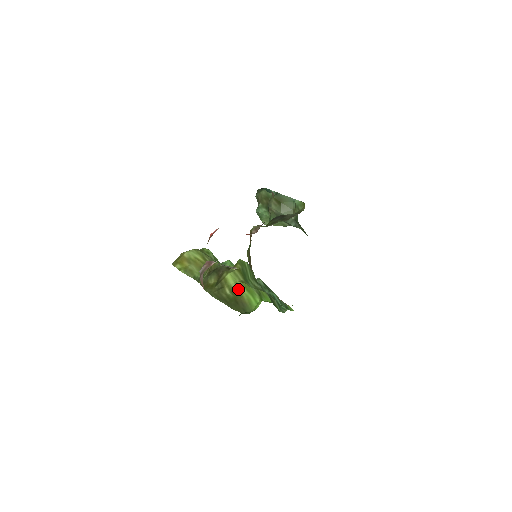
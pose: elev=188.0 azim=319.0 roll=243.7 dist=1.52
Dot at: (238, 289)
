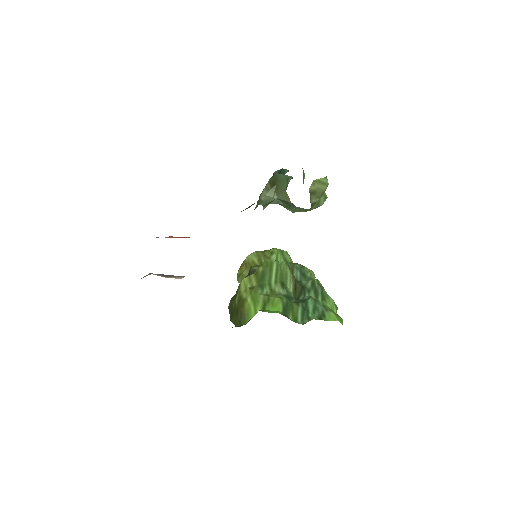
Dot at: (244, 297)
